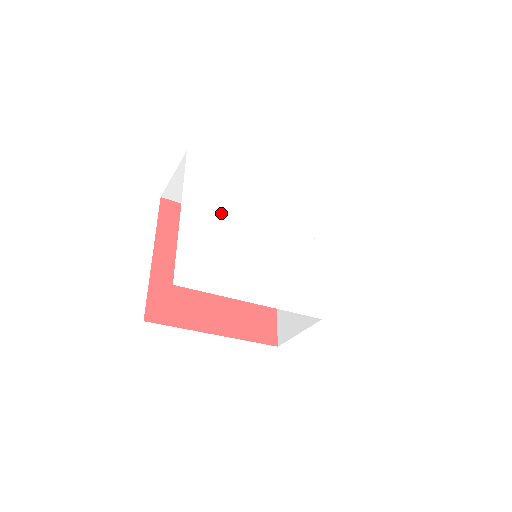
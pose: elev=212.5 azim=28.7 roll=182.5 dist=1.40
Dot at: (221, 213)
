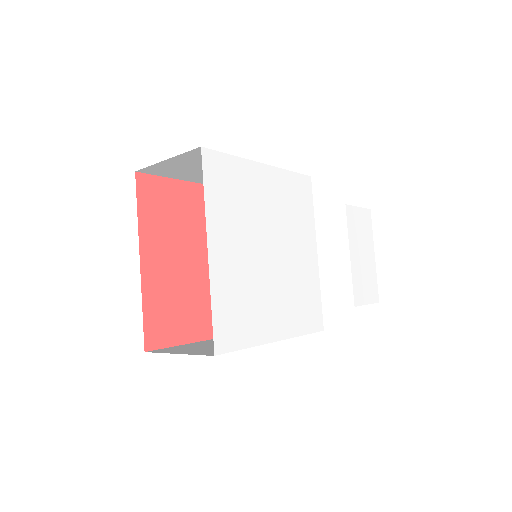
Dot at: (243, 236)
